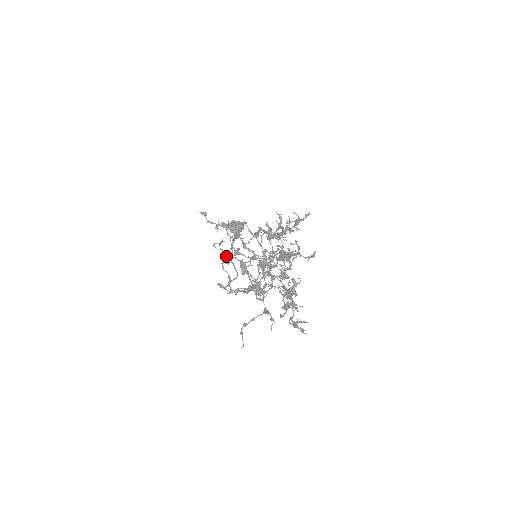
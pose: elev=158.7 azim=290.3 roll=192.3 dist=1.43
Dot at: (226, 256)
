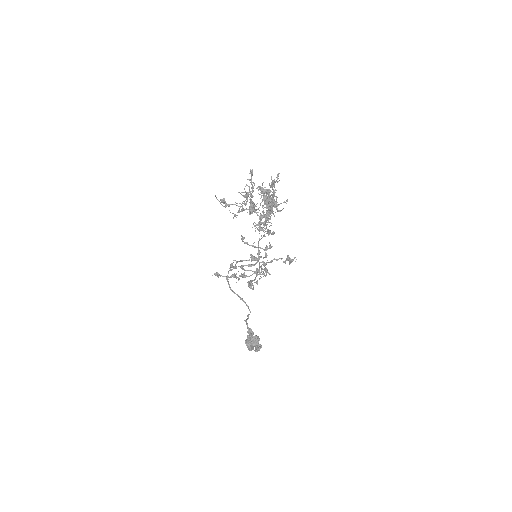
Dot at: (225, 207)
